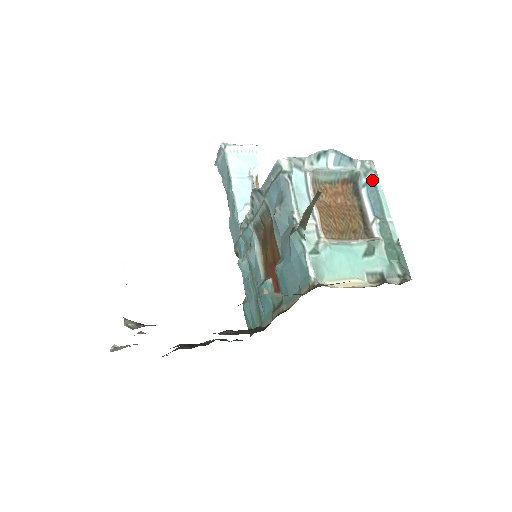
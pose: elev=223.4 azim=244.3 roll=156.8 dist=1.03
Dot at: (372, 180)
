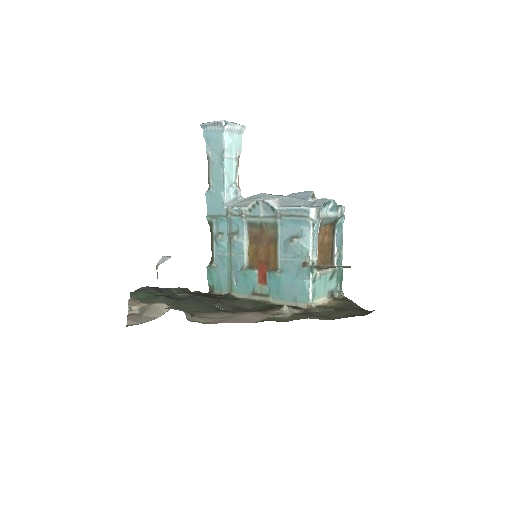
Dot at: (341, 222)
